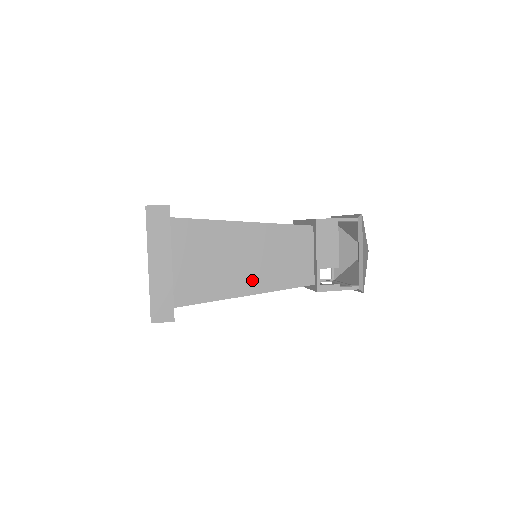
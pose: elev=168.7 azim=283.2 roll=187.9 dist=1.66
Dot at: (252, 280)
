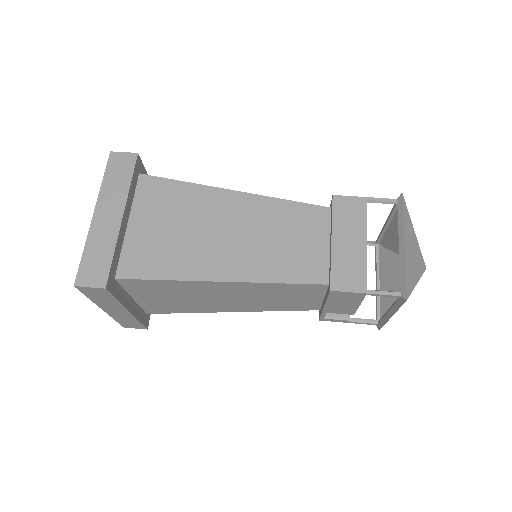
Dot at: (236, 307)
